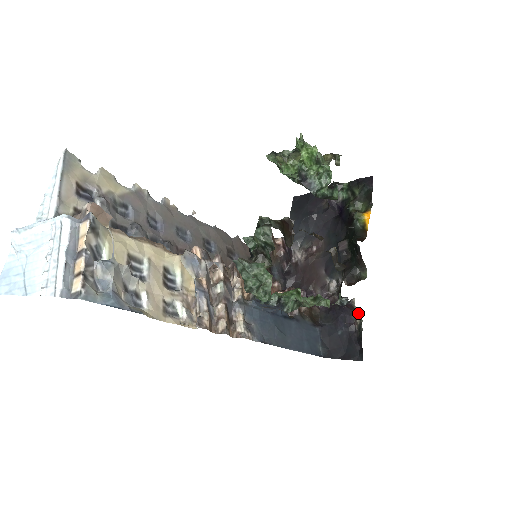
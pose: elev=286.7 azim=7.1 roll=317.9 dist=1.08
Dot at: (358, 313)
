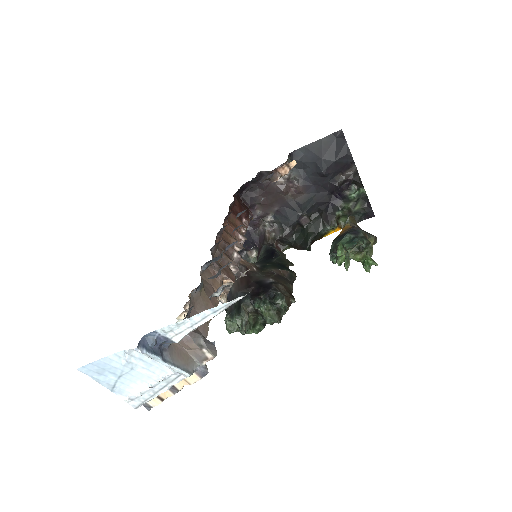
Dot at: occluded
